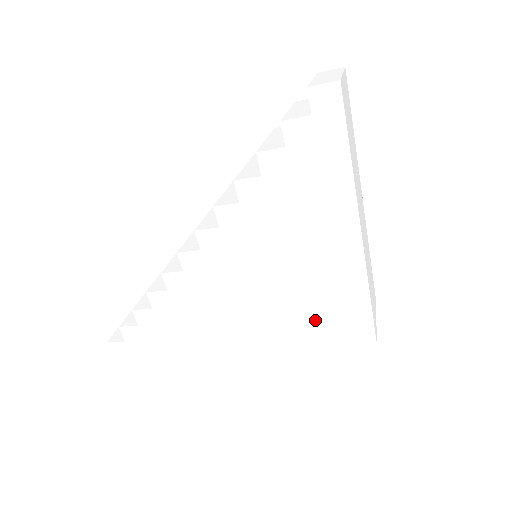
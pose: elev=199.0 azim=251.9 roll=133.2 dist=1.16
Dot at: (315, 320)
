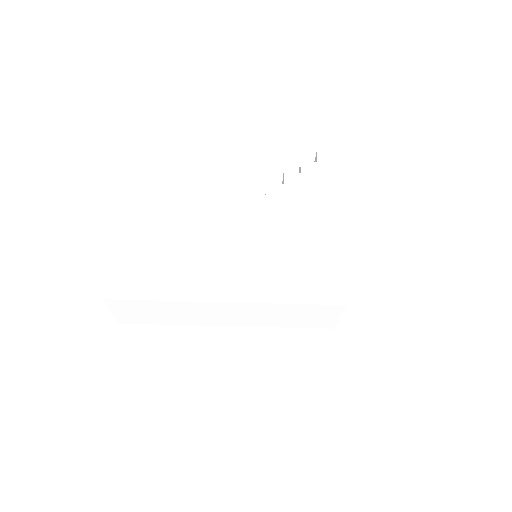
Dot at: (301, 279)
